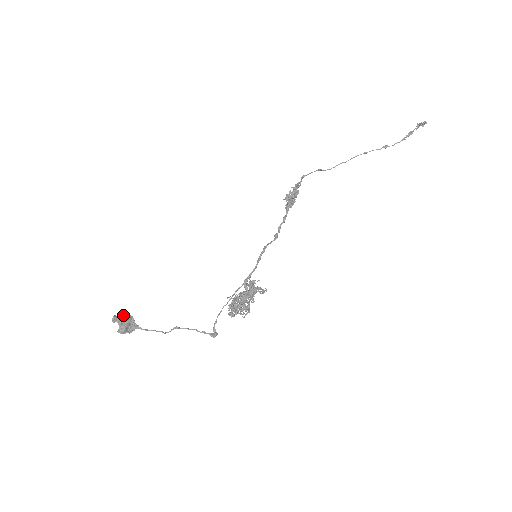
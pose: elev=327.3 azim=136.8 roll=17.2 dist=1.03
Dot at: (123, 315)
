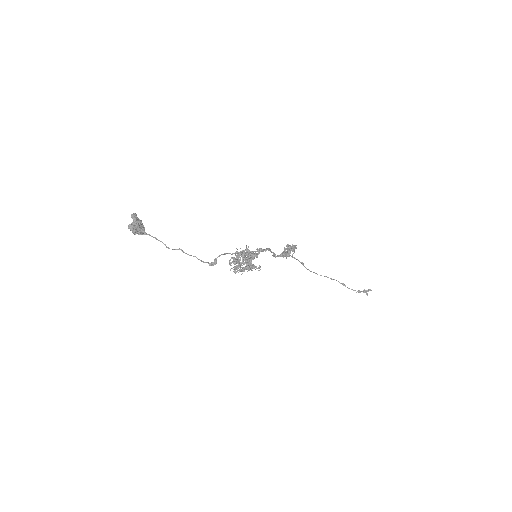
Dot at: (140, 220)
